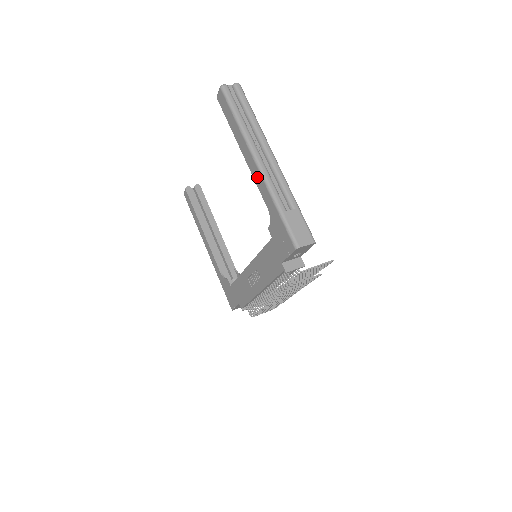
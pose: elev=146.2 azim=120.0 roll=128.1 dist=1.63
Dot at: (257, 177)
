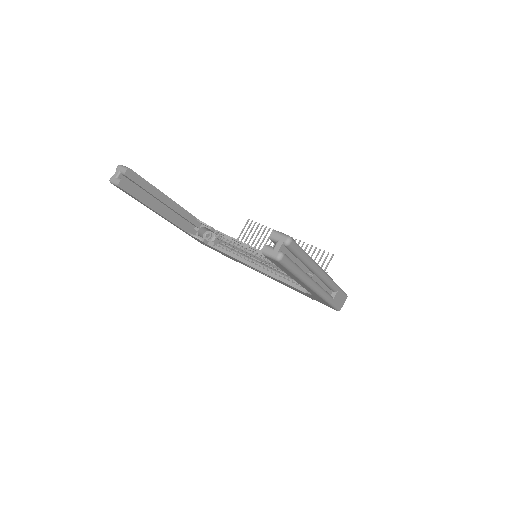
Dot at: (309, 290)
